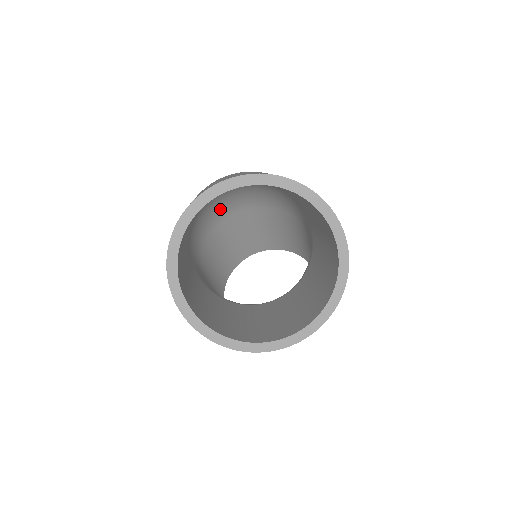
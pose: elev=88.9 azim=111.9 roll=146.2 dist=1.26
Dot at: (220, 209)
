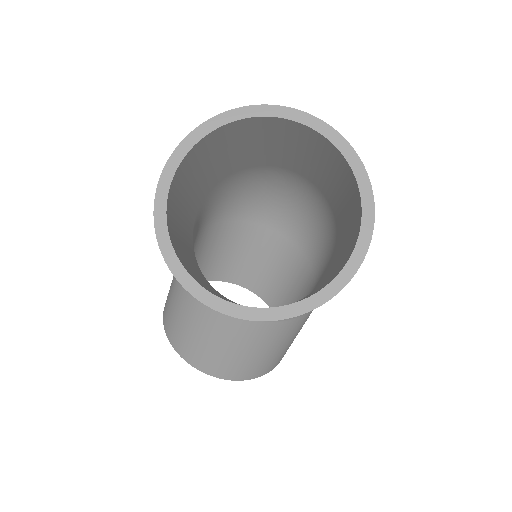
Dot at: (267, 208)
